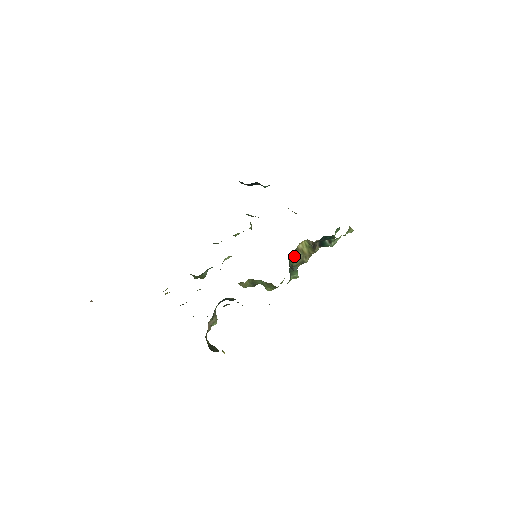
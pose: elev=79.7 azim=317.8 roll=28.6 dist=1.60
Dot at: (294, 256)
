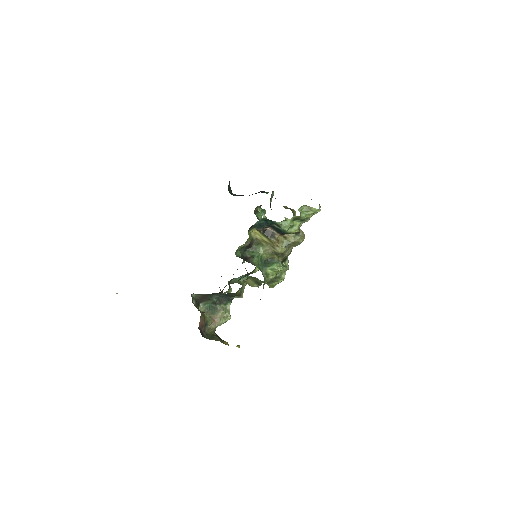
Dot at: (259, 247)
